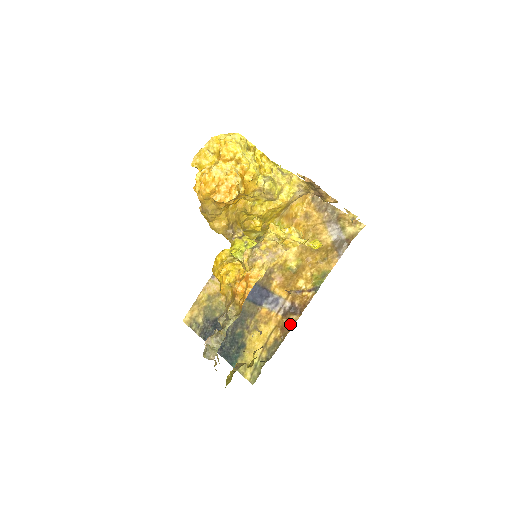
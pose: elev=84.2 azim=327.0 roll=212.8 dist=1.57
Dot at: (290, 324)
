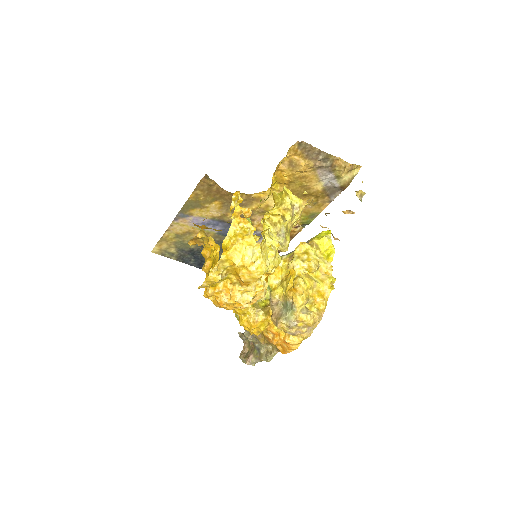
Dot at: occluded
